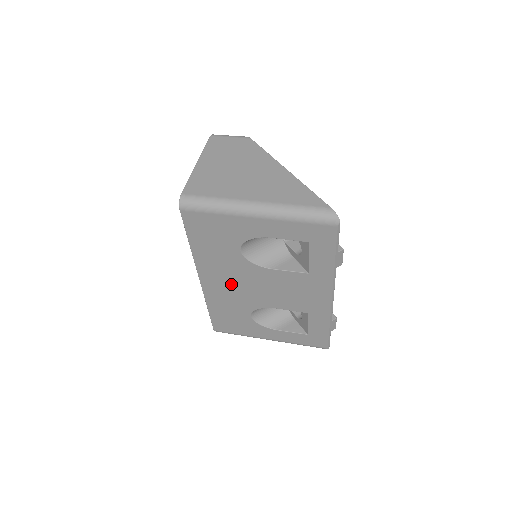
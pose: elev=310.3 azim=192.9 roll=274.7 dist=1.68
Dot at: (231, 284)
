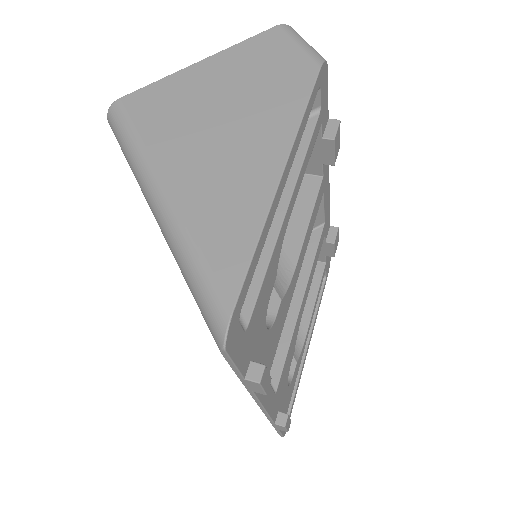
Dot at: occluded
